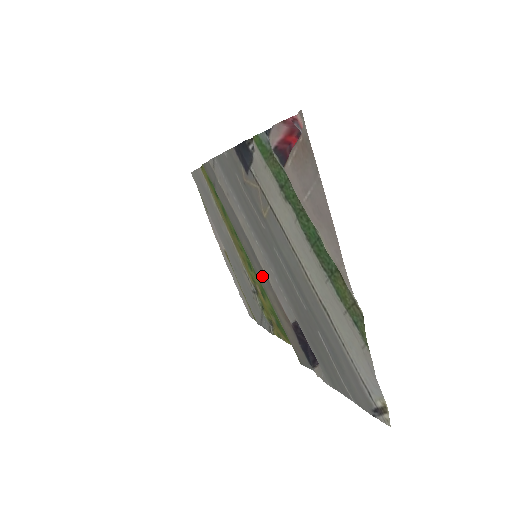
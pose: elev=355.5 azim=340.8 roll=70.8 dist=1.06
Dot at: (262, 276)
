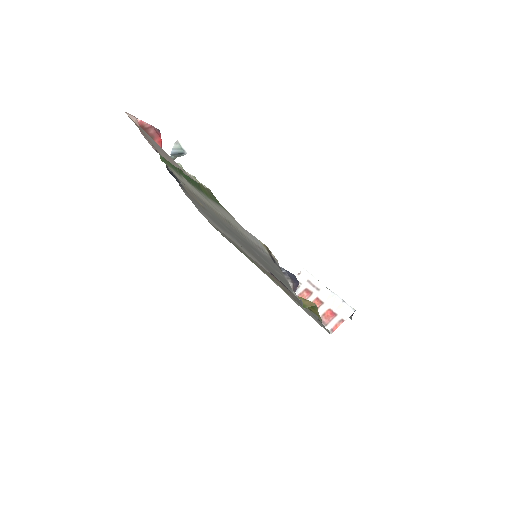
Dot at: (255, 262)
